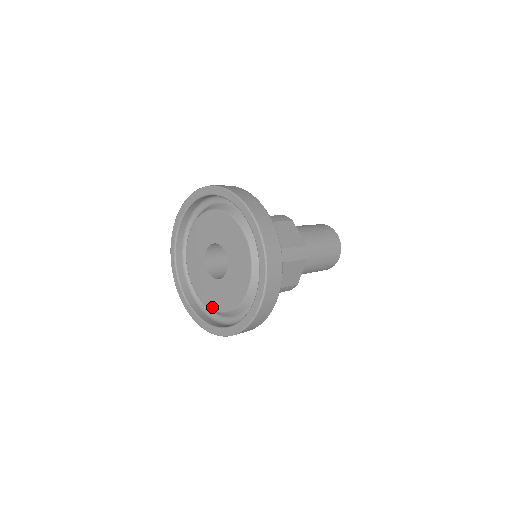
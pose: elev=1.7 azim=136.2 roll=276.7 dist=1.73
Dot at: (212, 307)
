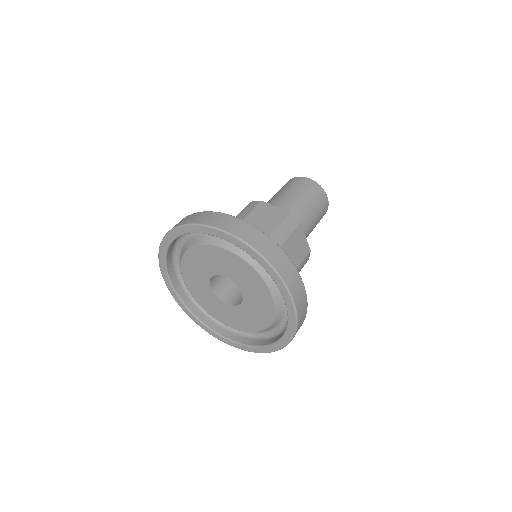
Dot at: (255, 330)
